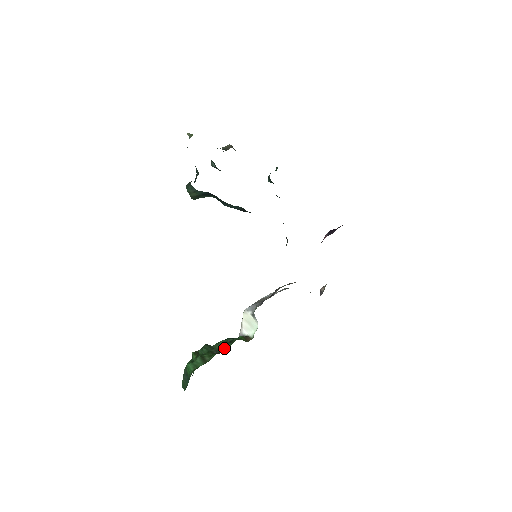
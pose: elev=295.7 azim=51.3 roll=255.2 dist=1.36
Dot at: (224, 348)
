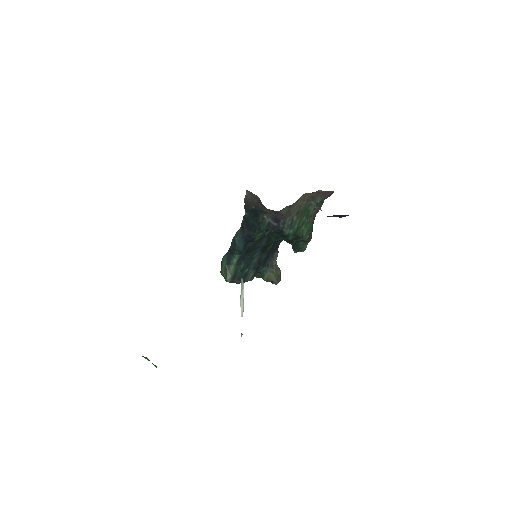
Dot at: occluded
